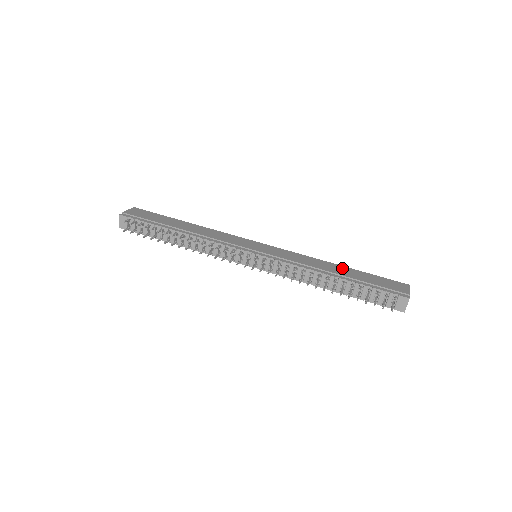
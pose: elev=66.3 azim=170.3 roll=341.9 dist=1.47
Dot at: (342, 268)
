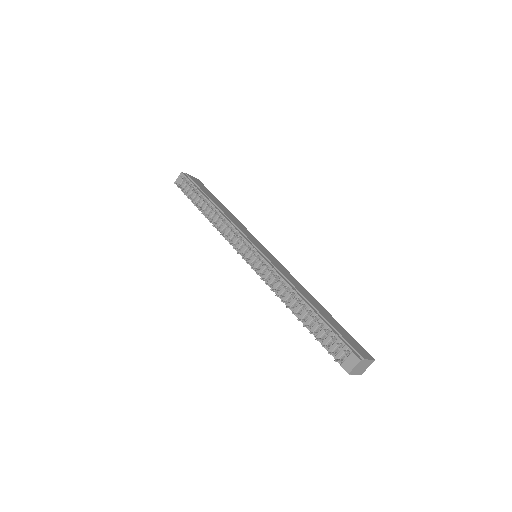
Dot at: (321, 306)
